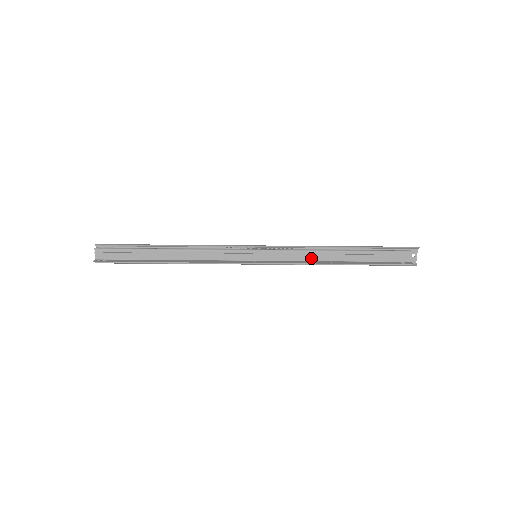
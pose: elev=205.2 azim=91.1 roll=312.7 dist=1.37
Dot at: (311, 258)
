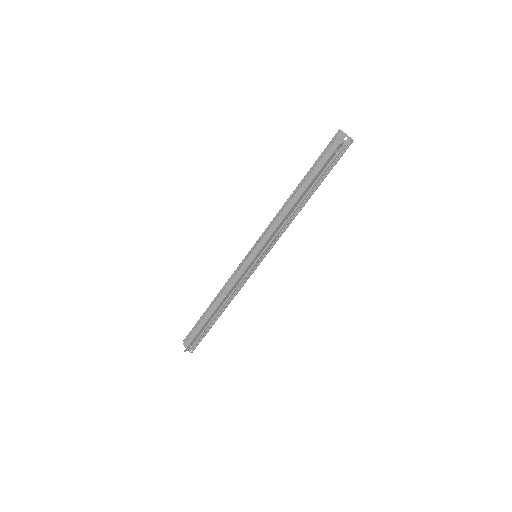
Dot at: occluded
